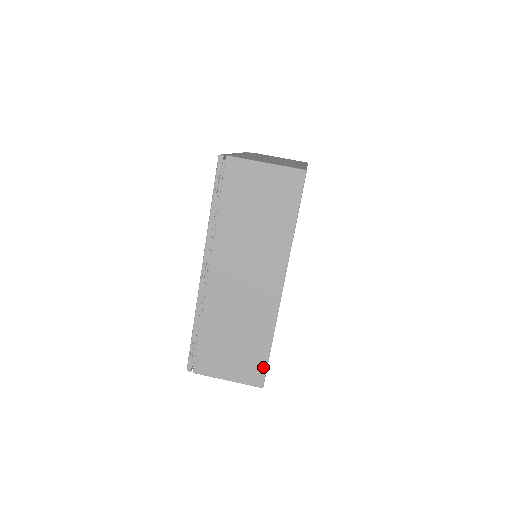
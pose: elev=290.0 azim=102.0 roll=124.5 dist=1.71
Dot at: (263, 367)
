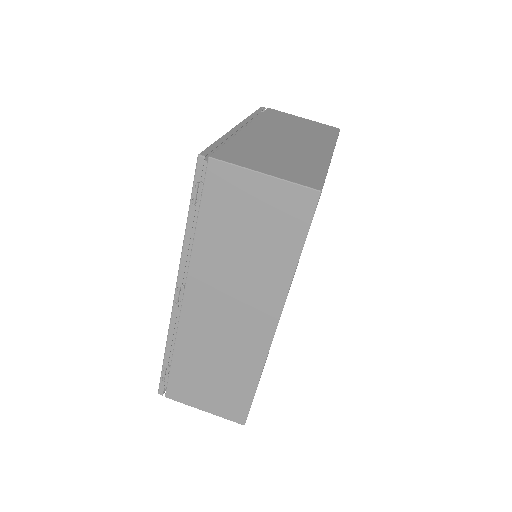
Dot at: (246, 406)
